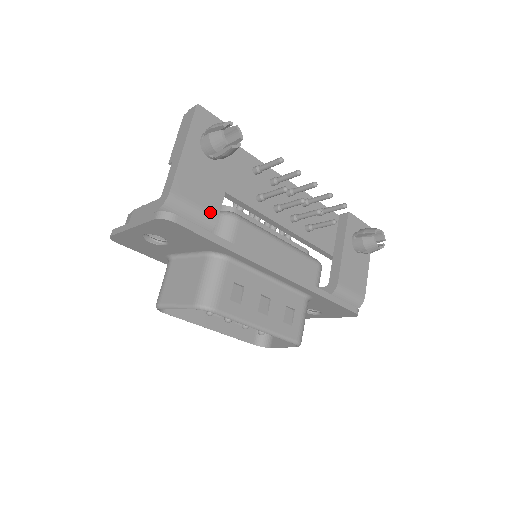
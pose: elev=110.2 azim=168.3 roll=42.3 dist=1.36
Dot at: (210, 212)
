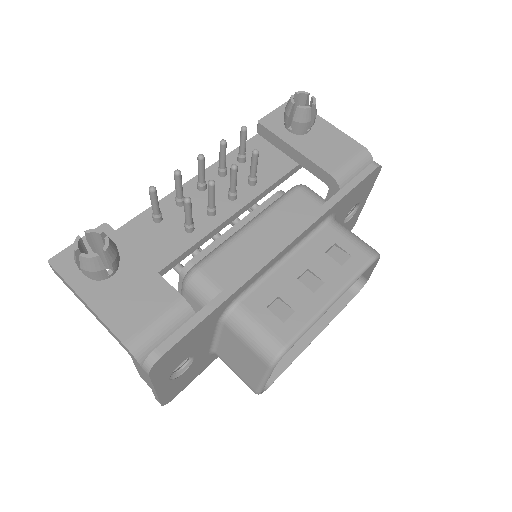
Dot at: (171, 305)
